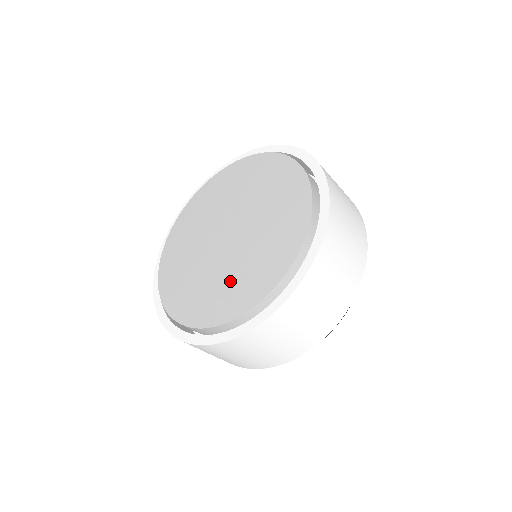
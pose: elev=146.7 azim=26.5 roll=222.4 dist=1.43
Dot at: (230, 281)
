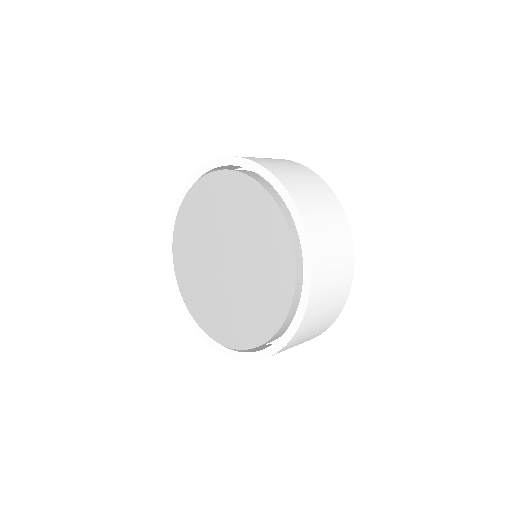
Dot at: (252, 304)
